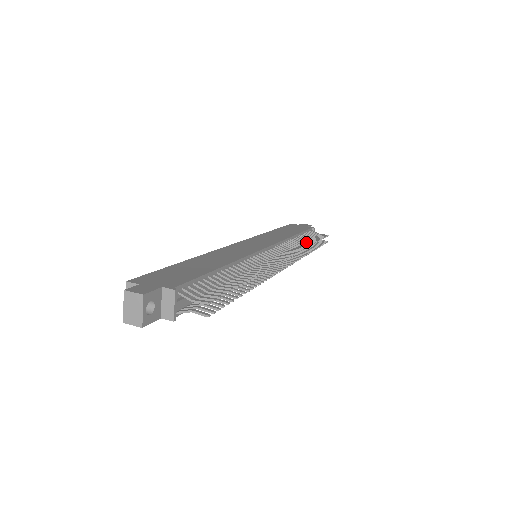
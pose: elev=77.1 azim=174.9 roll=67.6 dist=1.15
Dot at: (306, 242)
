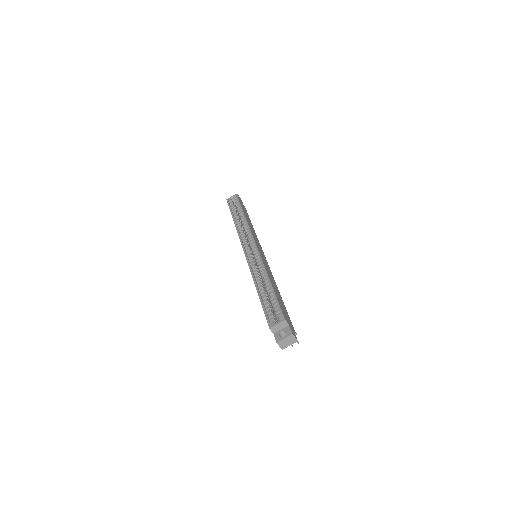
Dot at: occluded
